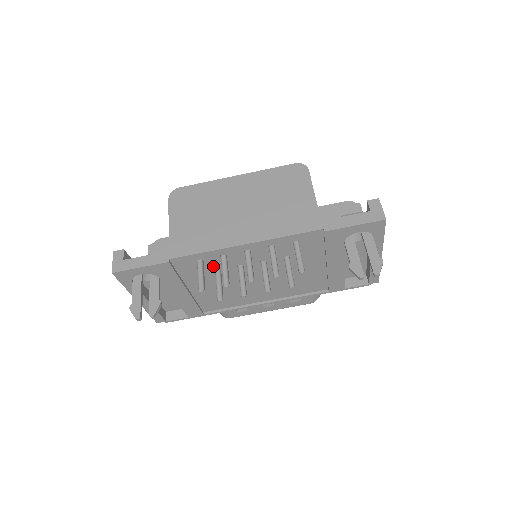
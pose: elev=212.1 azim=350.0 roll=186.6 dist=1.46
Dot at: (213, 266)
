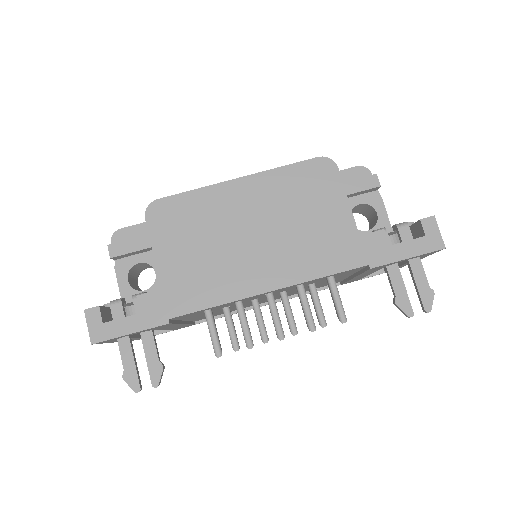
Dot at: (221, 307)
